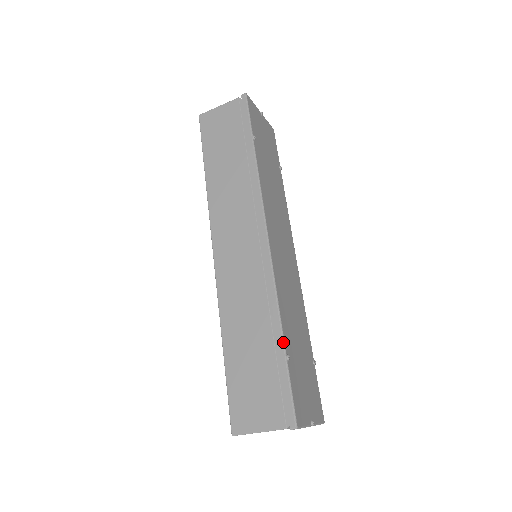
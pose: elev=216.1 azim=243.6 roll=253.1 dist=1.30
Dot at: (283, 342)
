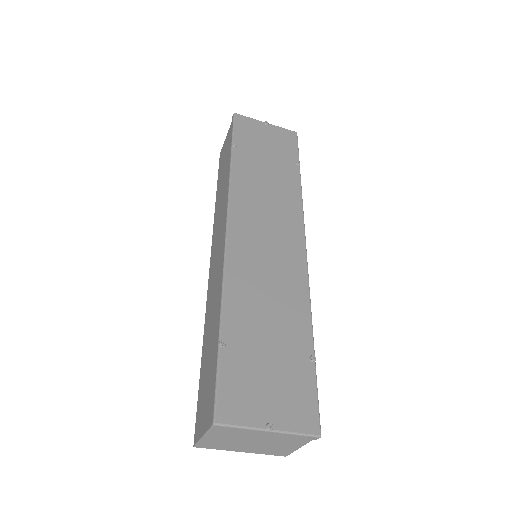
Dot at: (219, 328)
